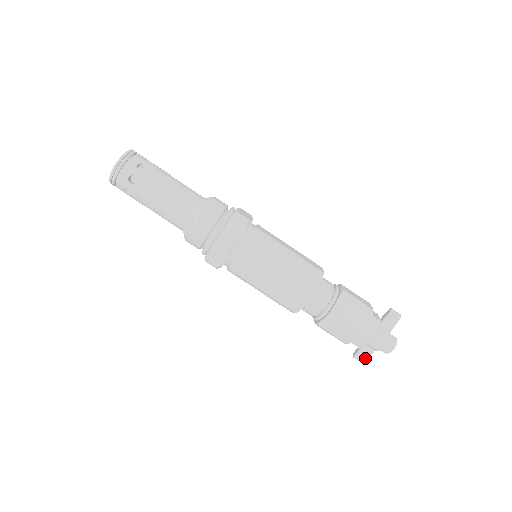
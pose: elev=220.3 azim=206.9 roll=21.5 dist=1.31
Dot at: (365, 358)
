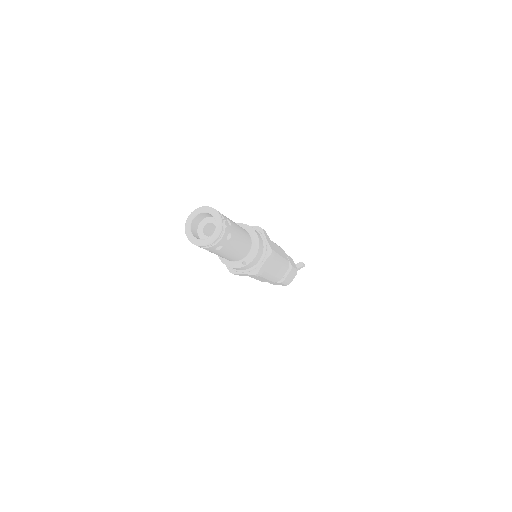
Dot at: occluded
